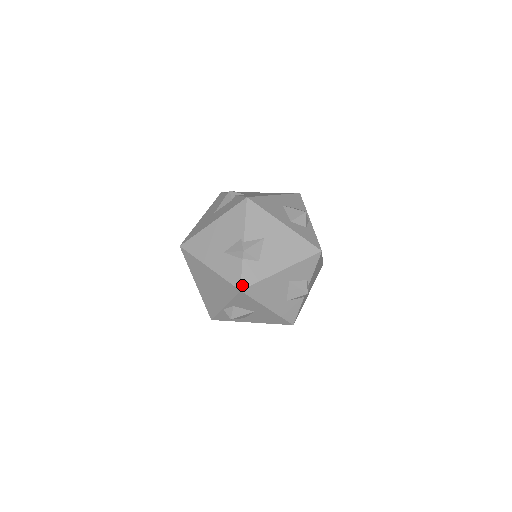
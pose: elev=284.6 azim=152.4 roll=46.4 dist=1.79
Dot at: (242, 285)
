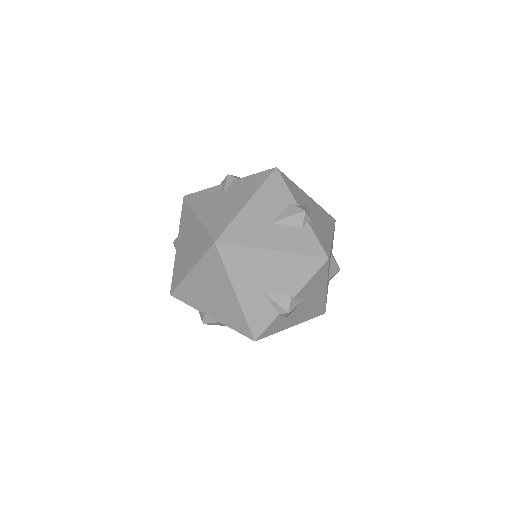
Dot at: (260, 337)
